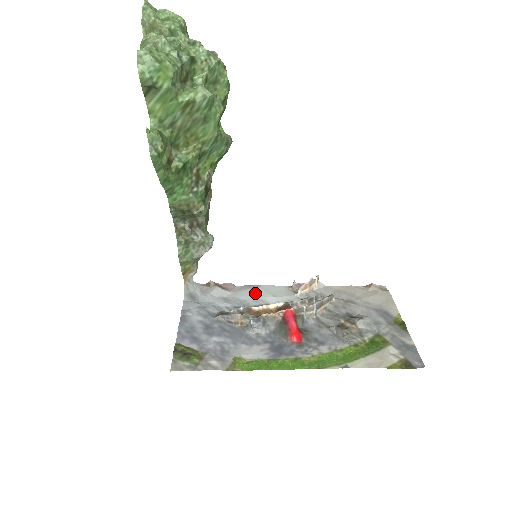
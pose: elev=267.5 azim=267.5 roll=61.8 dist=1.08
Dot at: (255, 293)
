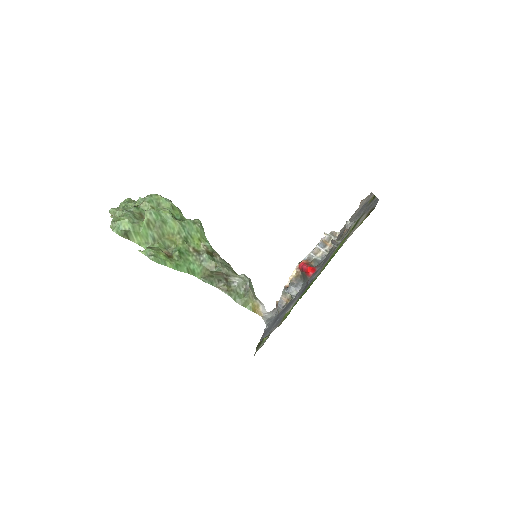
Dot at: occluded
